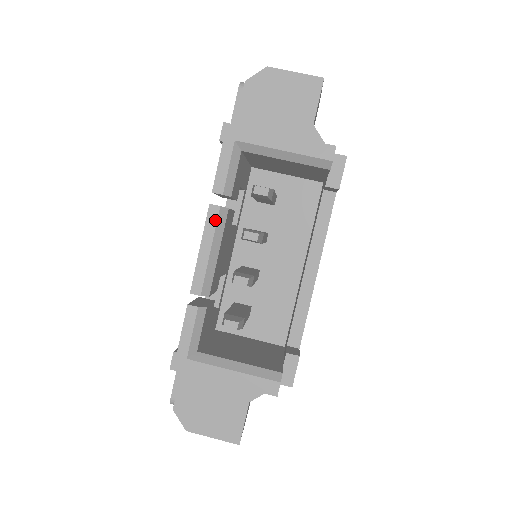
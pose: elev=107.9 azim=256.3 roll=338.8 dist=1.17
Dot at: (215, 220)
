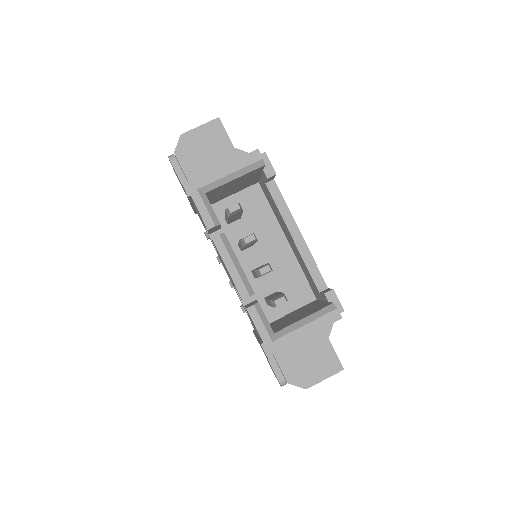
Dot at: (223, 245)
